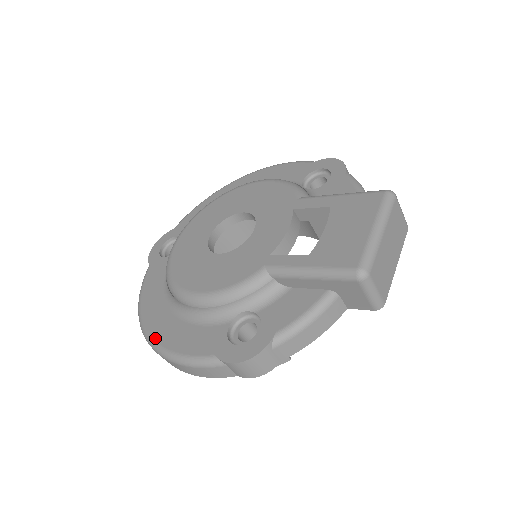
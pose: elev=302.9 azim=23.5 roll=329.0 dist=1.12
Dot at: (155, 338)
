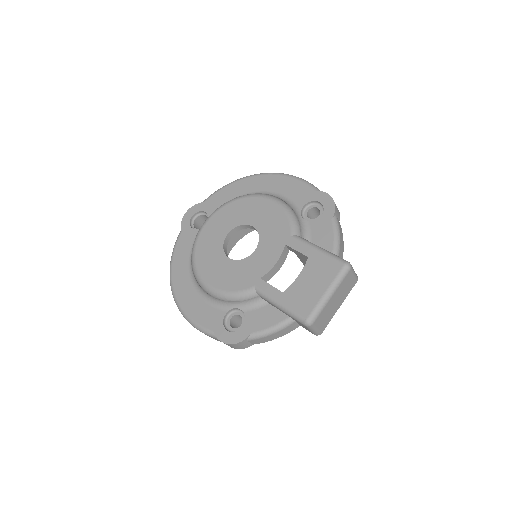
Dot at: (179, 300)
